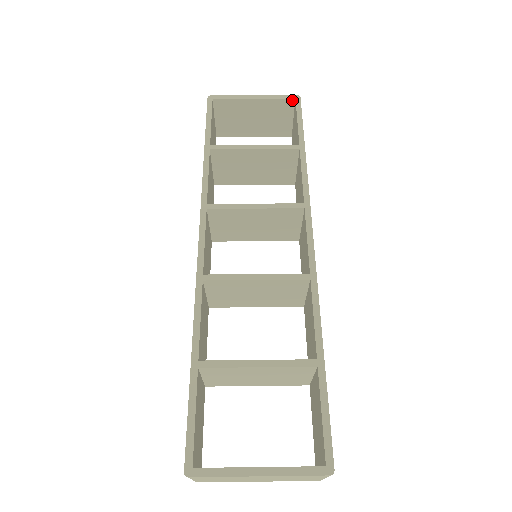
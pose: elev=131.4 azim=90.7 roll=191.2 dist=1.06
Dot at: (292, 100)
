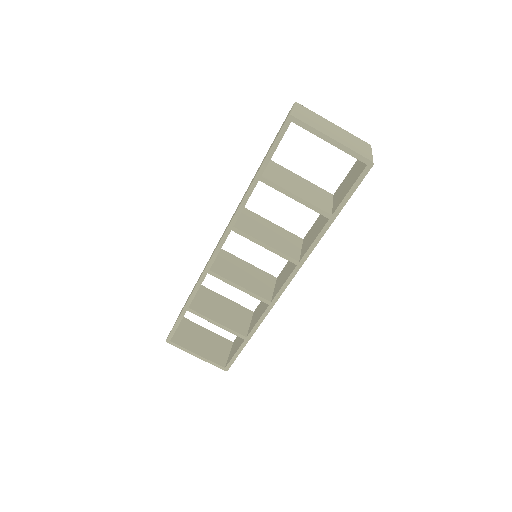
Dot at: (364, 162)
